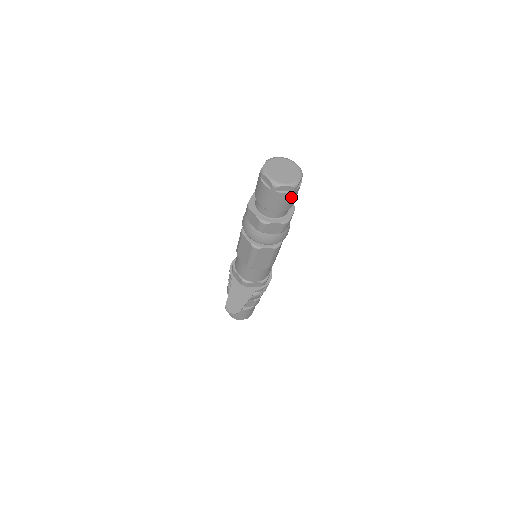
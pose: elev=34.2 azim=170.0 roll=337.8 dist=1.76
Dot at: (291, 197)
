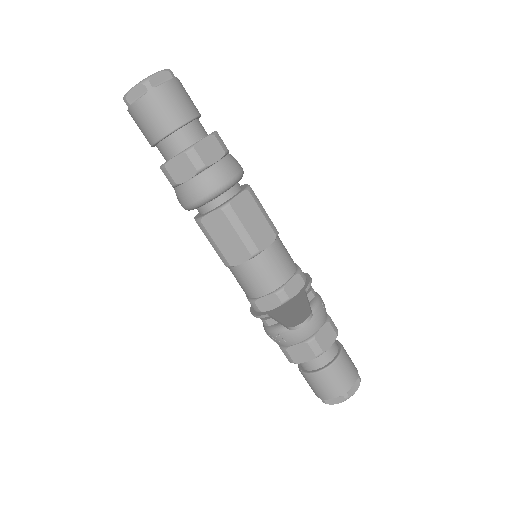
Dot at: (180, 90)
